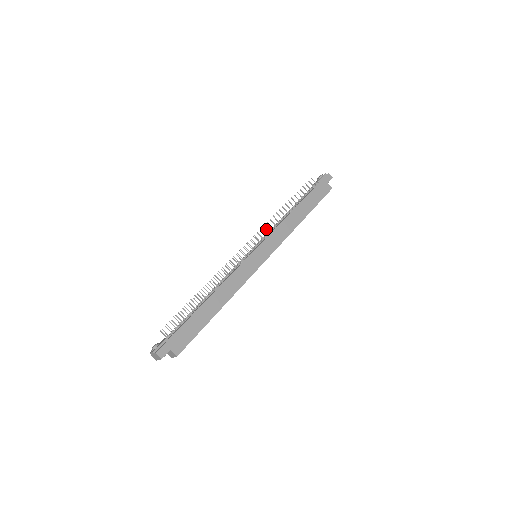
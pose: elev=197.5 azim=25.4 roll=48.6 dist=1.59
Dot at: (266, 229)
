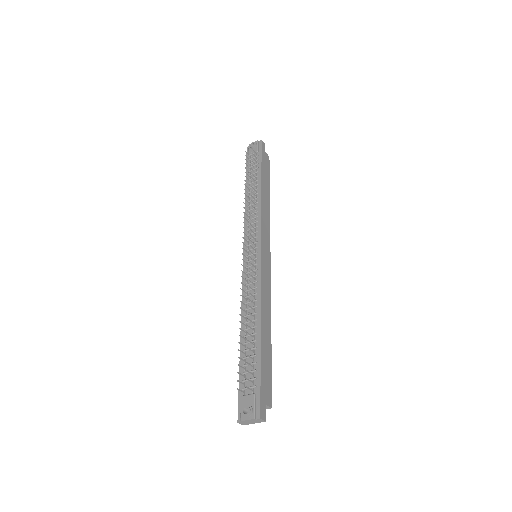
Dot at: occluded
